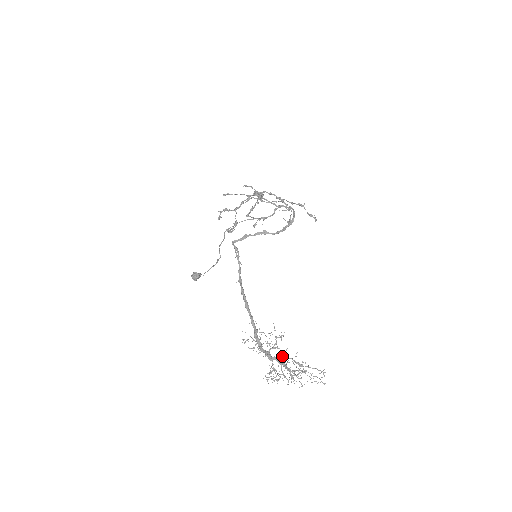
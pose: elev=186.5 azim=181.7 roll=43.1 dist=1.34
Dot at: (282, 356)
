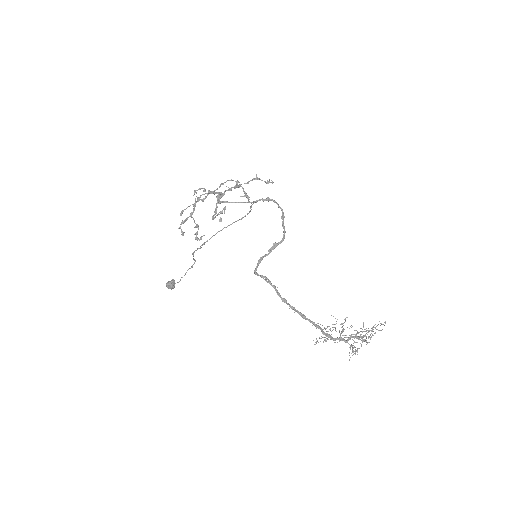
Dot at: (354, 334)
